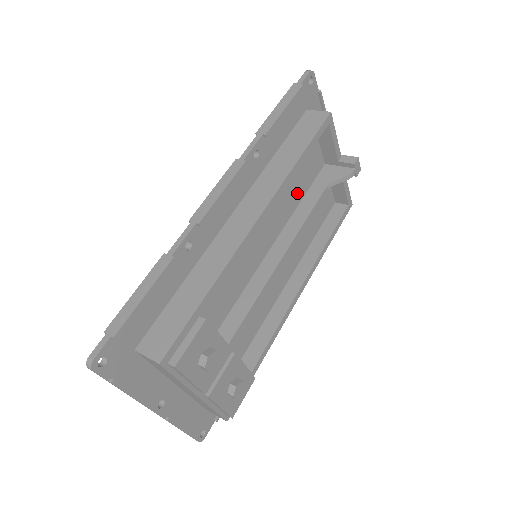
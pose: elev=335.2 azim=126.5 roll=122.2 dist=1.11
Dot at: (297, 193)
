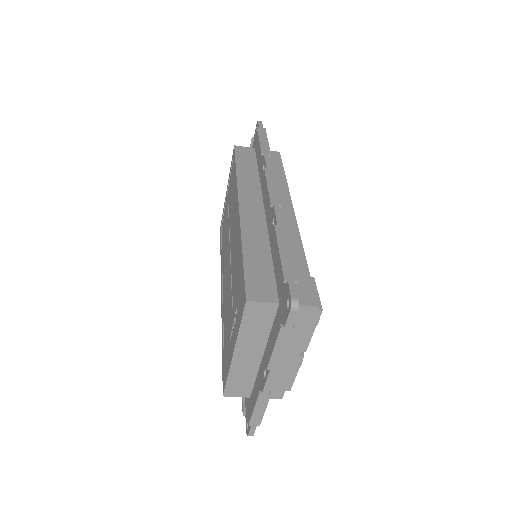
Dot at: occluded
